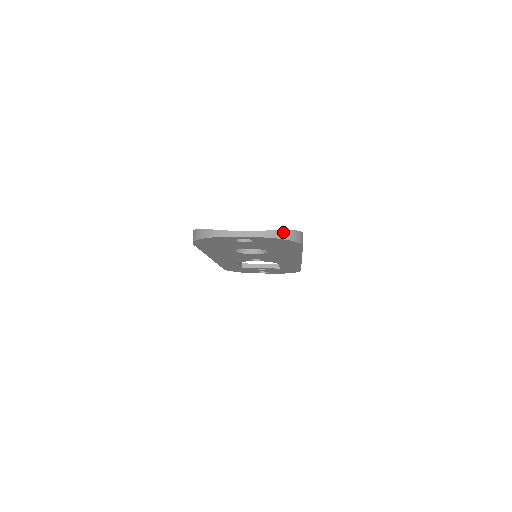
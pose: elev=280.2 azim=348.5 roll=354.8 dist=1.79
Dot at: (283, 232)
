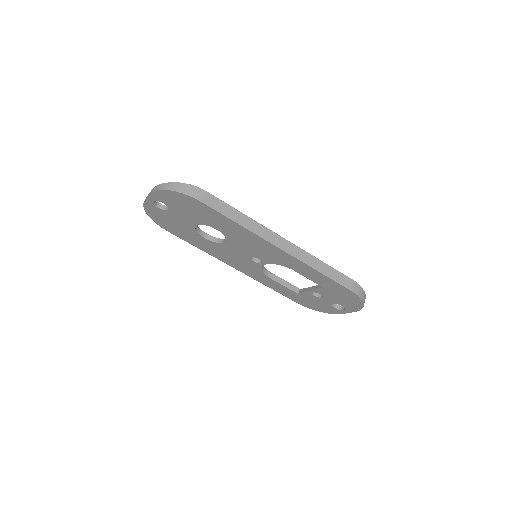
Dot at: (166, 184)
